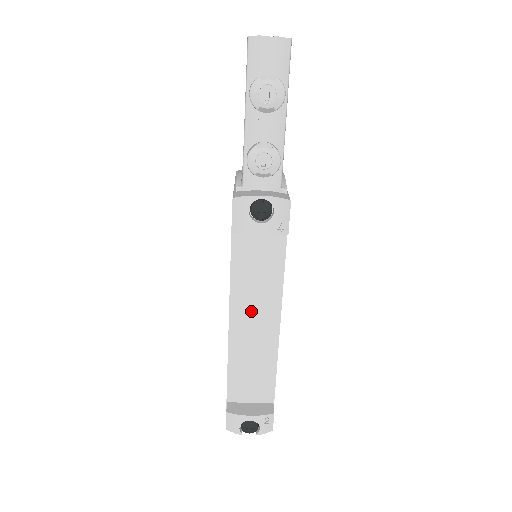
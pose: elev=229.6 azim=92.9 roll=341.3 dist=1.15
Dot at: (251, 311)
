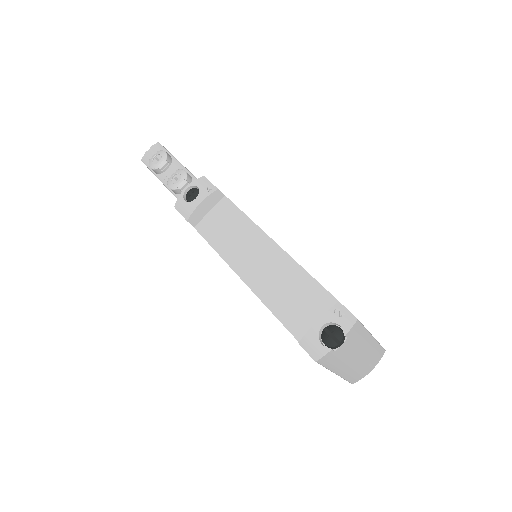
Dot at: (248, 256)
